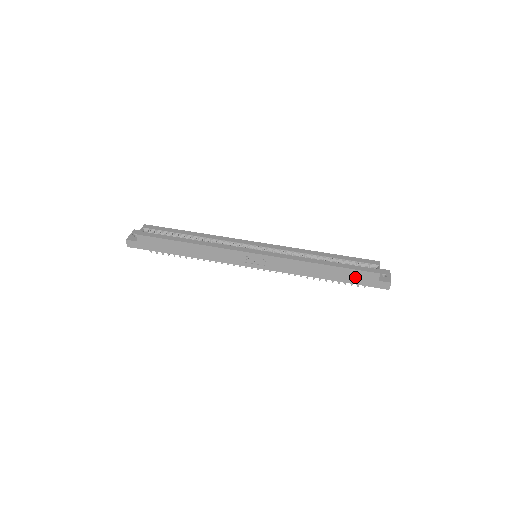
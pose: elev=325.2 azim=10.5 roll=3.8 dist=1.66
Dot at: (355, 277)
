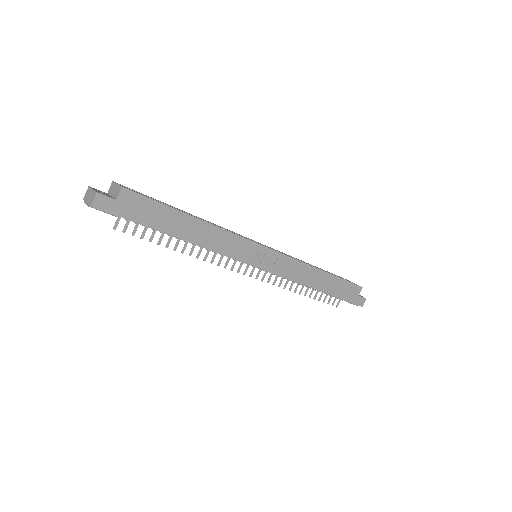
Dot at: (344, 290)
